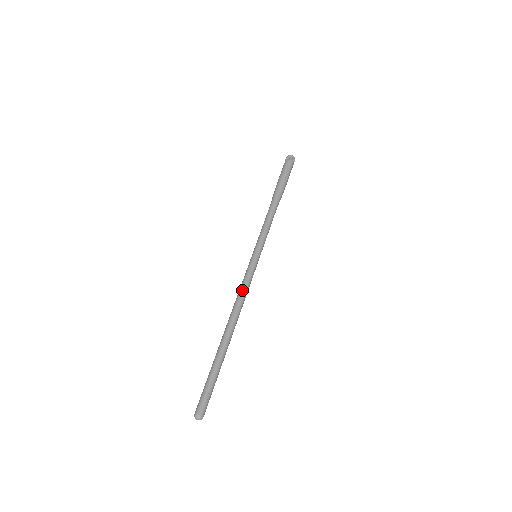
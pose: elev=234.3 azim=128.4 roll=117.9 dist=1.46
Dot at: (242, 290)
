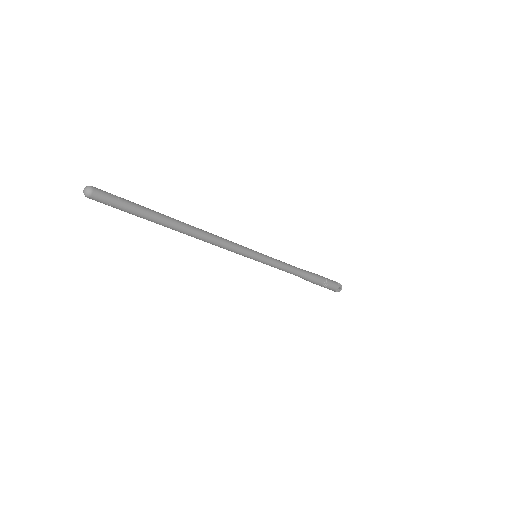
Dot at: occluded
